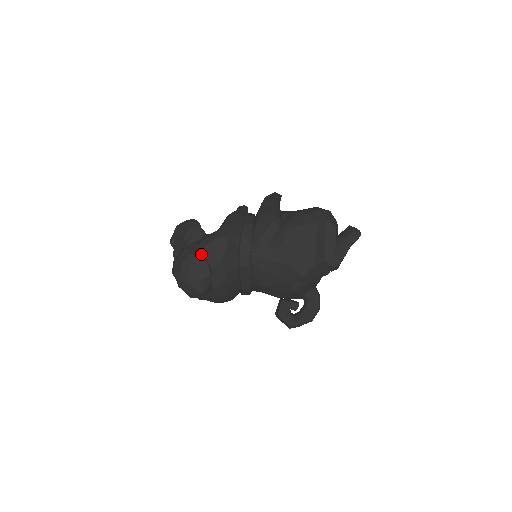
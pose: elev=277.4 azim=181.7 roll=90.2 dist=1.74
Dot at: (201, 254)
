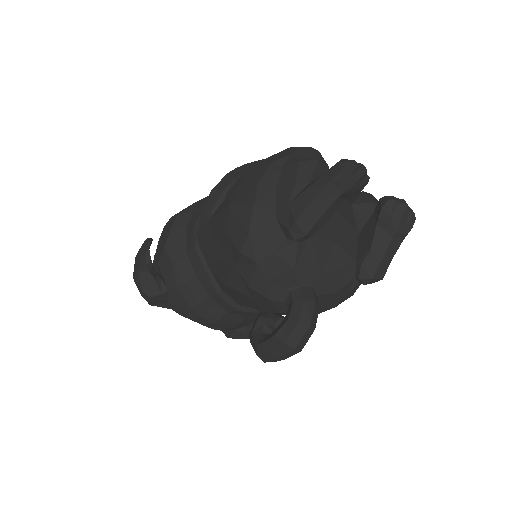
Dot at: (147, 240)
